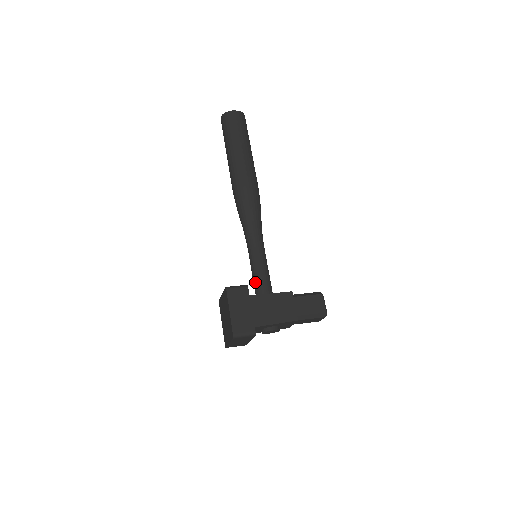
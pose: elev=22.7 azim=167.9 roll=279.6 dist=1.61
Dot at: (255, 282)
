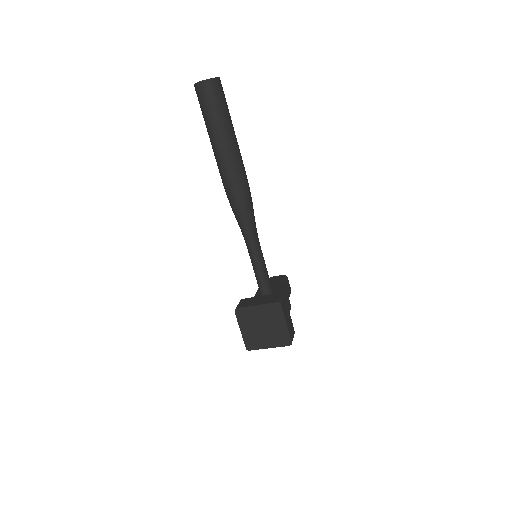
Dot at: (265, 283)
